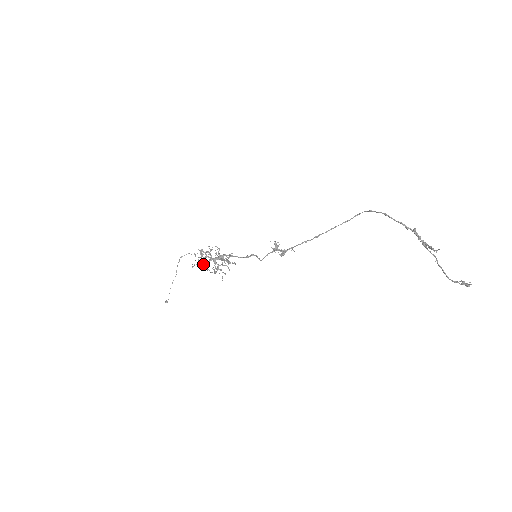
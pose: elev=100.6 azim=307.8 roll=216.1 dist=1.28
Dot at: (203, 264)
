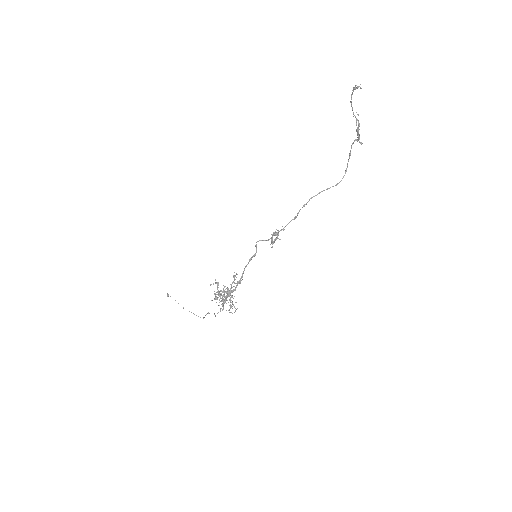
Dot at: occluded
